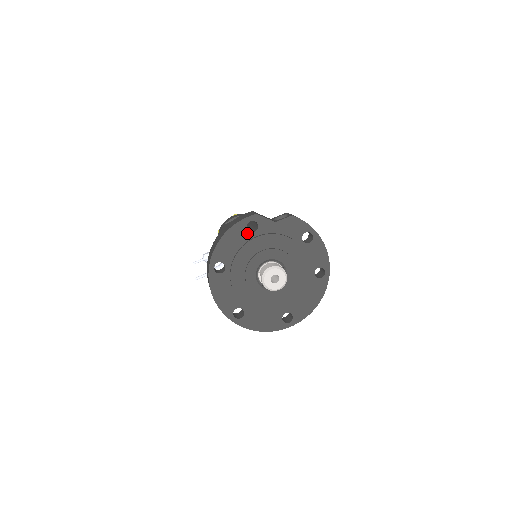
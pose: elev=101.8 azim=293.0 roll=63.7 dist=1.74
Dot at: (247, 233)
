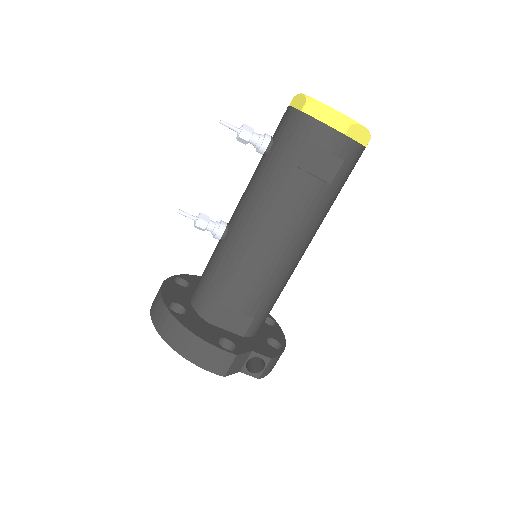
Dot at: occluded
